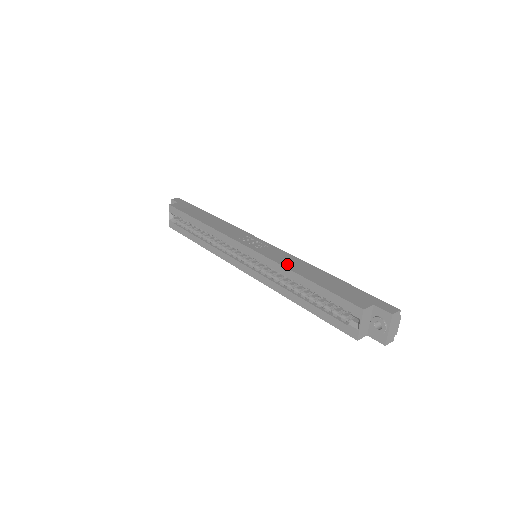
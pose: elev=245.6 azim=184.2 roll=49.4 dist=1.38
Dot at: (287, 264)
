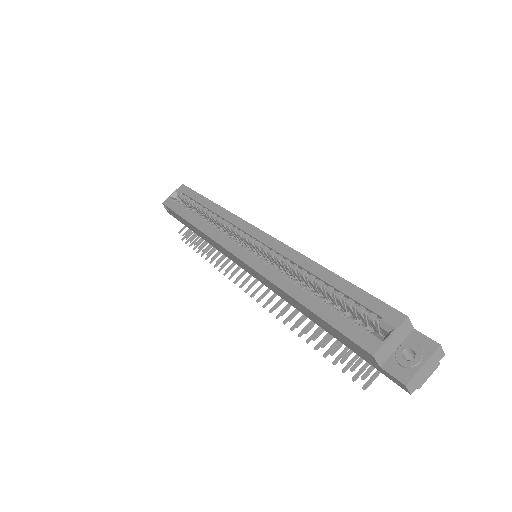
Dot at: occluded
